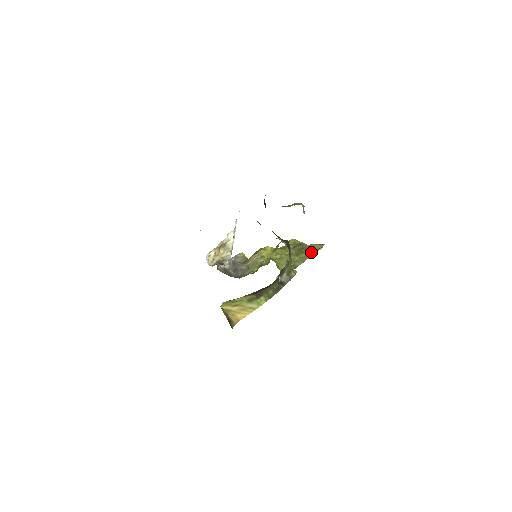
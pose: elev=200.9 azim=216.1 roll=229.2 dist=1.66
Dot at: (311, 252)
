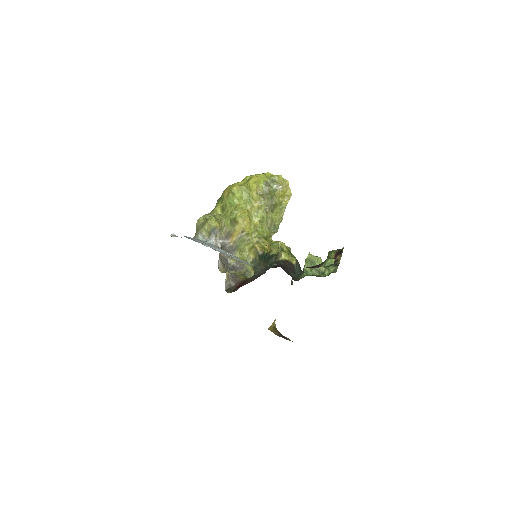
Dot at: (283, 203)
